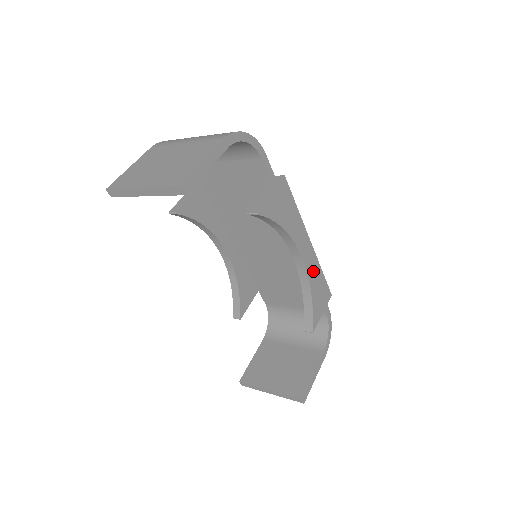
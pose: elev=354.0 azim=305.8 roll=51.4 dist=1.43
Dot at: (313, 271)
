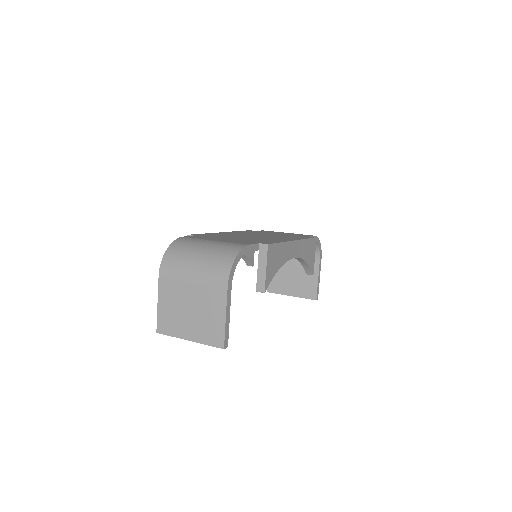
Dot at: (302, 250)
